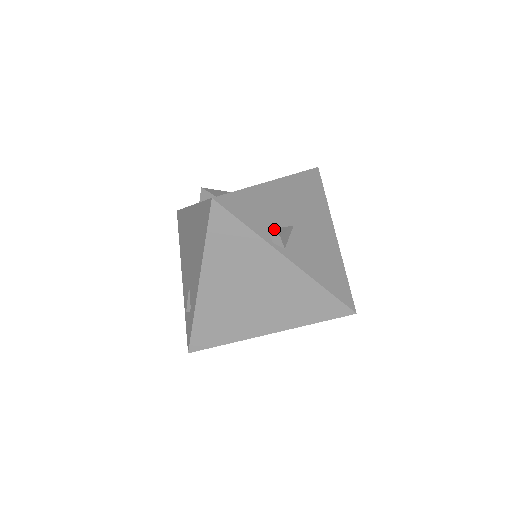
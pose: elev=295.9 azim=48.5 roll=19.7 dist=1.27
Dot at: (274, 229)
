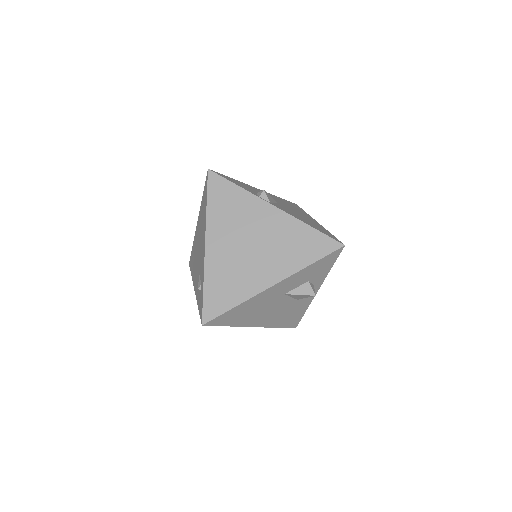
Dot at: occluded
